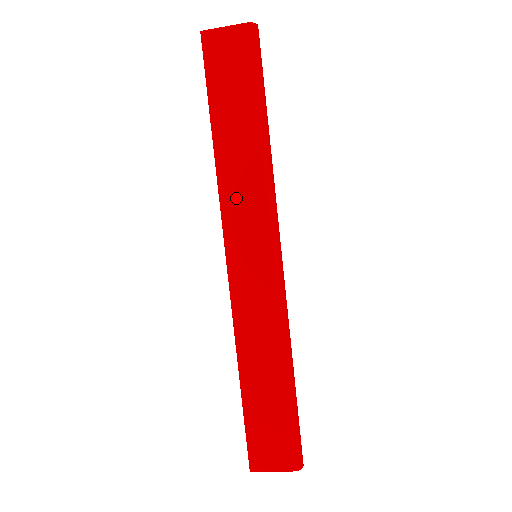
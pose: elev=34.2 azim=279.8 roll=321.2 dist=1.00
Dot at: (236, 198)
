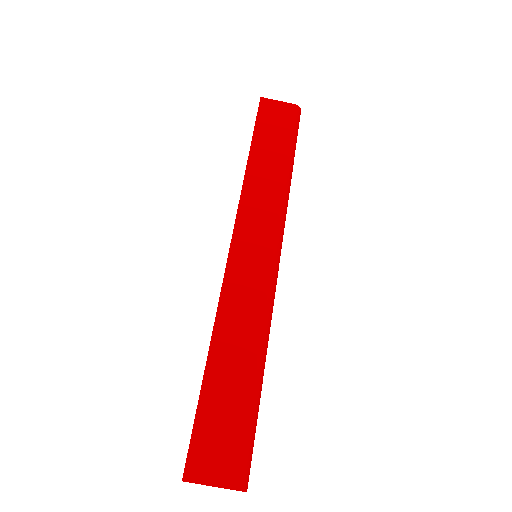
Dot at: (255, 203)
